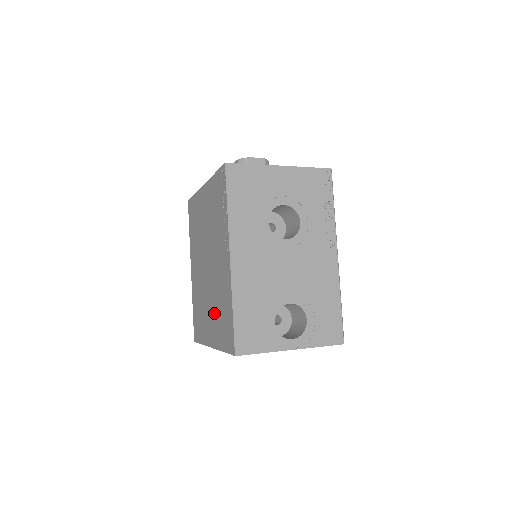
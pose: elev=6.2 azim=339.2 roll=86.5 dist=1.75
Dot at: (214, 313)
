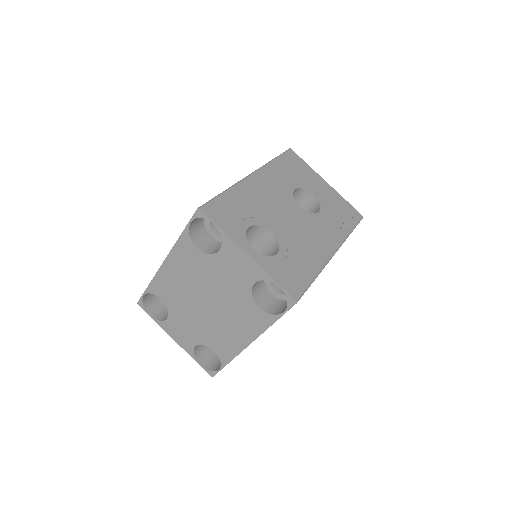
Dot at: occluded
